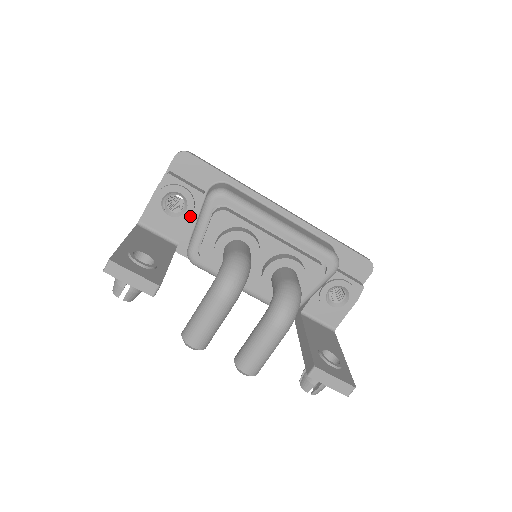
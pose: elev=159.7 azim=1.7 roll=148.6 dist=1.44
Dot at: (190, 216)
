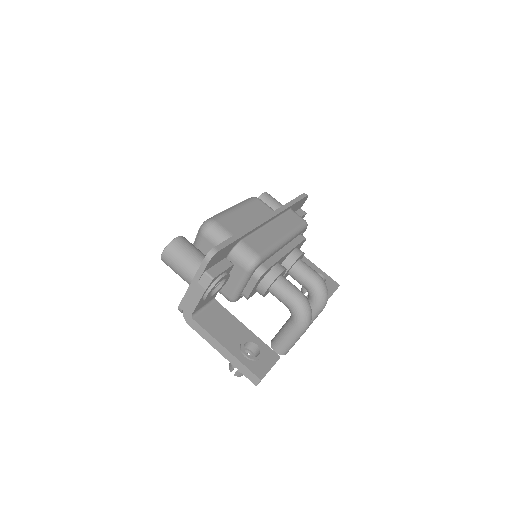
Dot at: occluded
